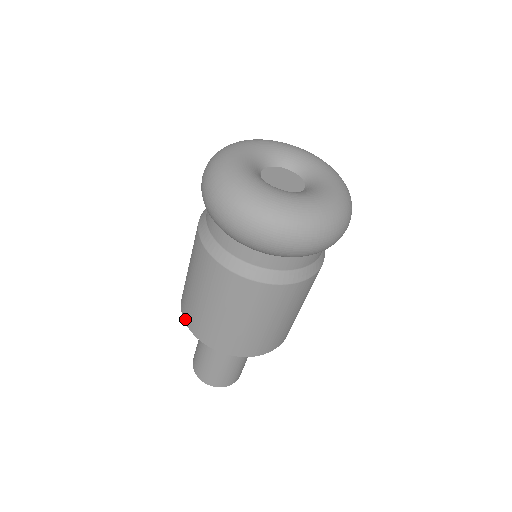
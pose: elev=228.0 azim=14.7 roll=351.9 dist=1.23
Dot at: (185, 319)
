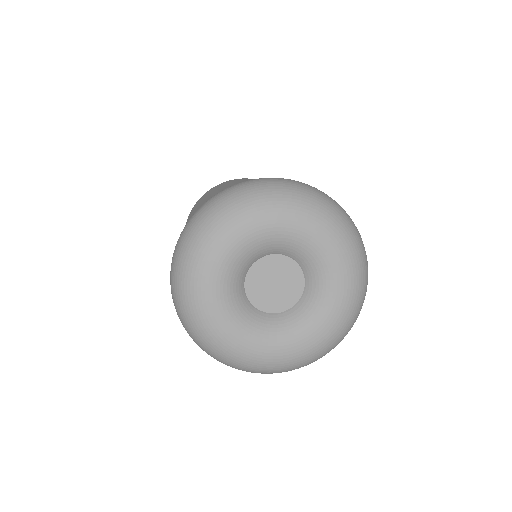
Dot at: occluded
